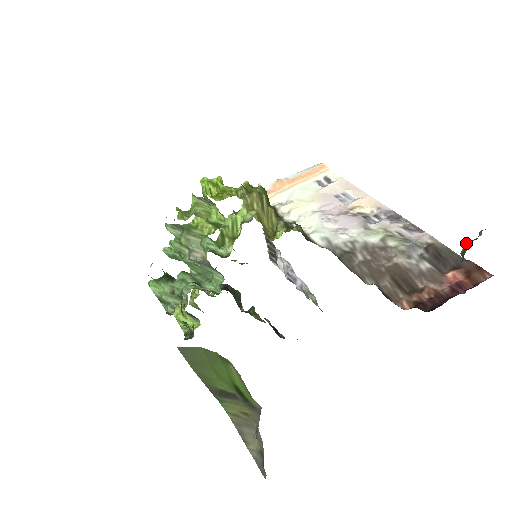
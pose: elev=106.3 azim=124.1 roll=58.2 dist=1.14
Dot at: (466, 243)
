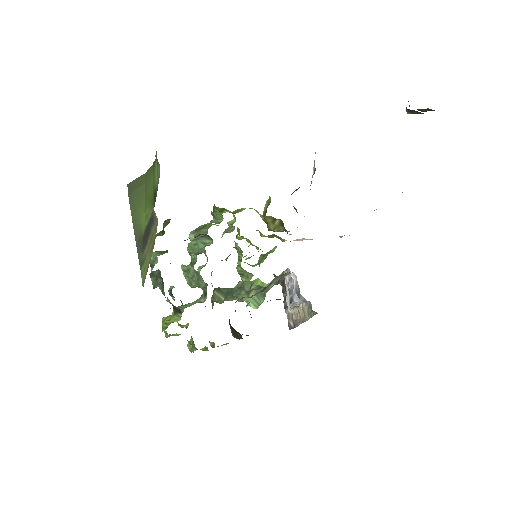
Dot at: occluded
